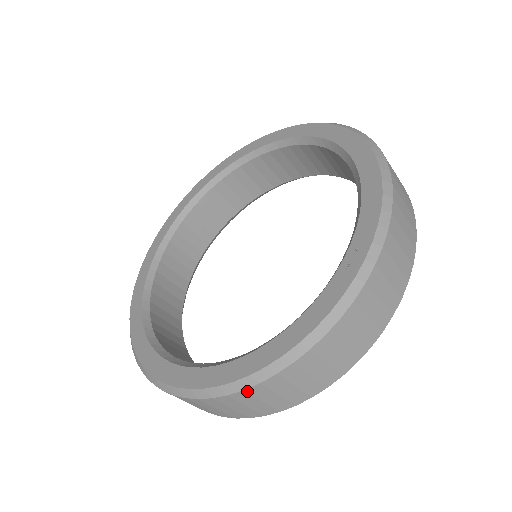
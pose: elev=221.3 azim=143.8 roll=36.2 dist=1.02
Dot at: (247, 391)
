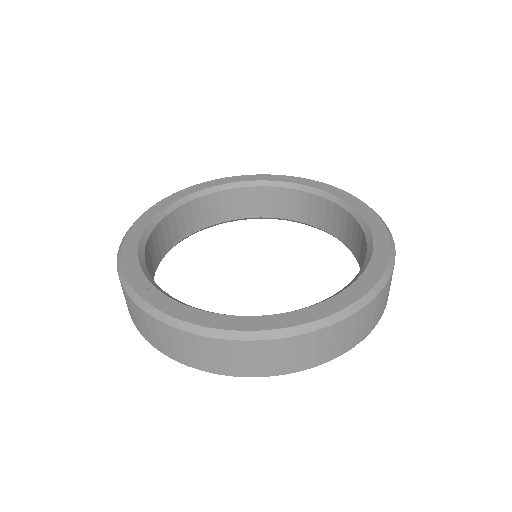
Dot at: (231, 342)
